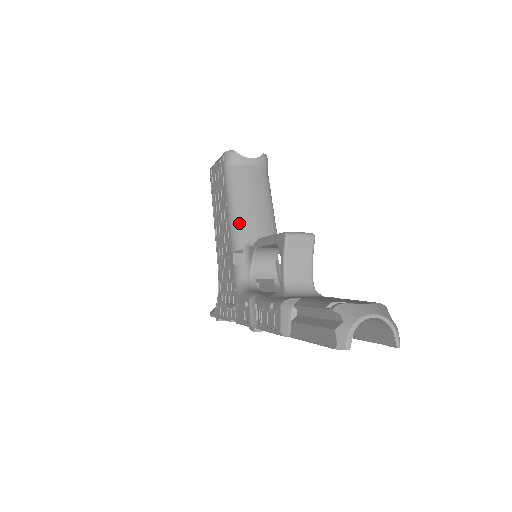
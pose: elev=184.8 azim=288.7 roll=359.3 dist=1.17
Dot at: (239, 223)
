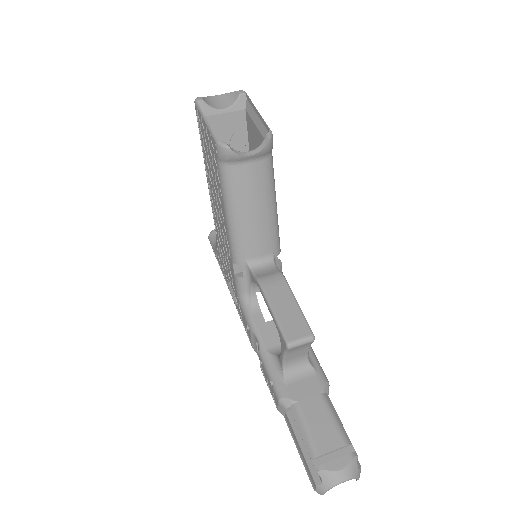
Dot at: (239, 238)
